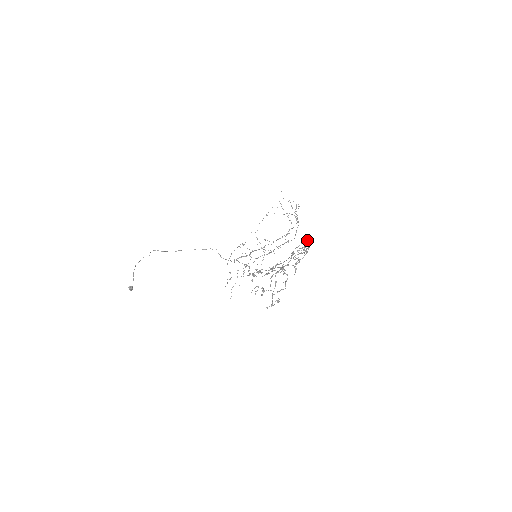
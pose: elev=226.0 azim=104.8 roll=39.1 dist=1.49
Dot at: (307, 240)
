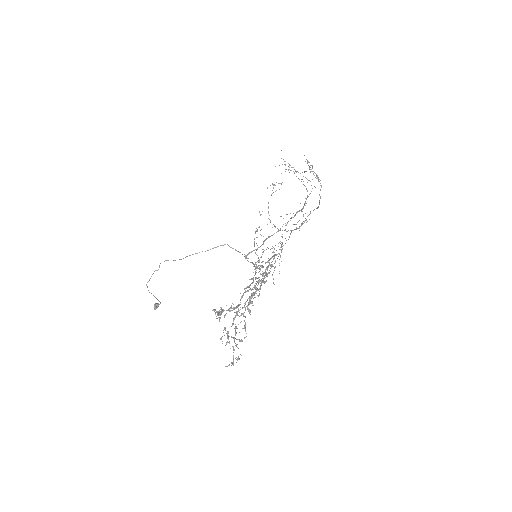
Dot at: occluded
